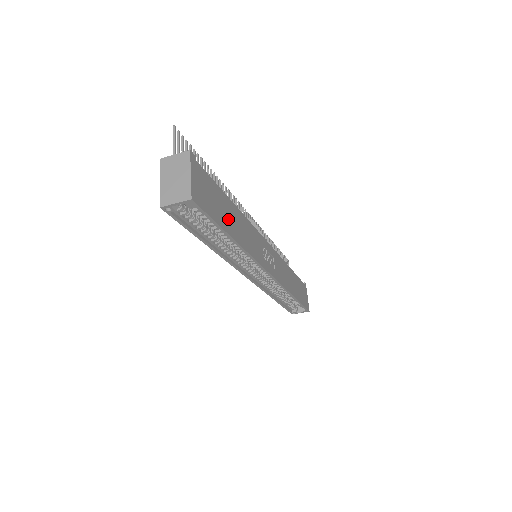
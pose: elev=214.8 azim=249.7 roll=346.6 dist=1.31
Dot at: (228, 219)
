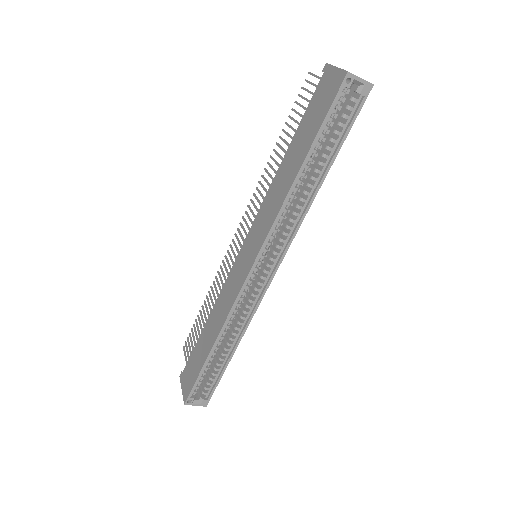
Dot at: occluded
